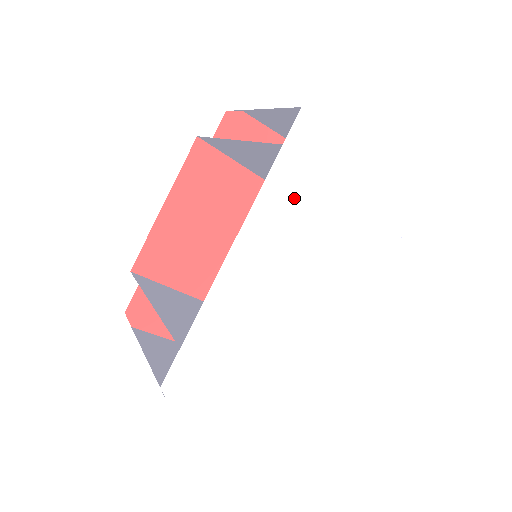
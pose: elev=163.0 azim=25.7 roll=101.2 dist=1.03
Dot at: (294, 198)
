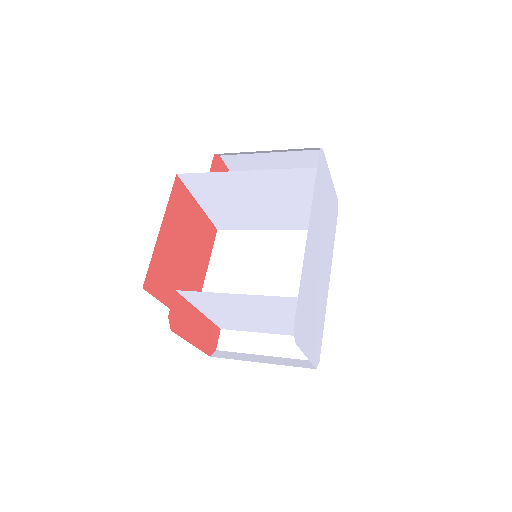
Dot at: (319, 201)
